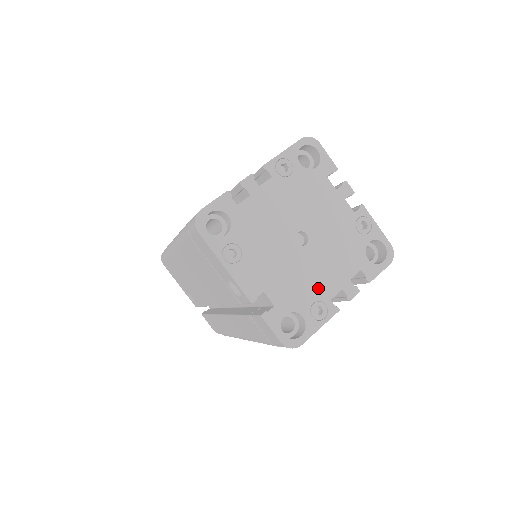
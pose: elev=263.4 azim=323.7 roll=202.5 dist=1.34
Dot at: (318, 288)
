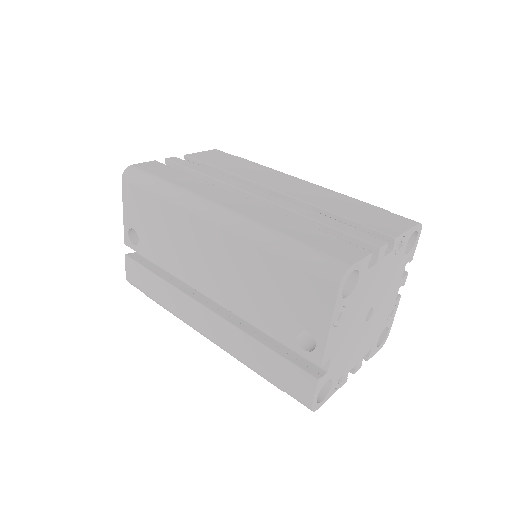
Dot at: (350, 360)
